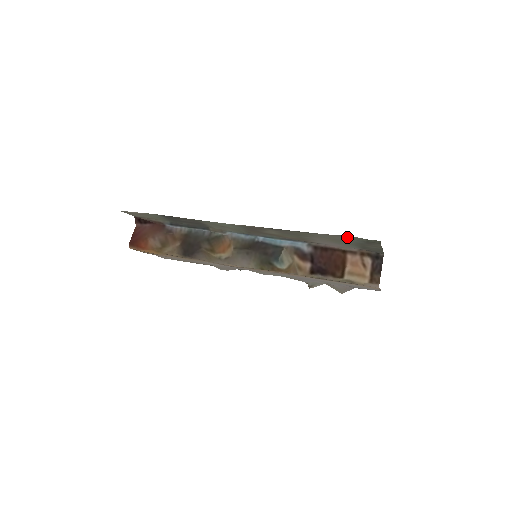
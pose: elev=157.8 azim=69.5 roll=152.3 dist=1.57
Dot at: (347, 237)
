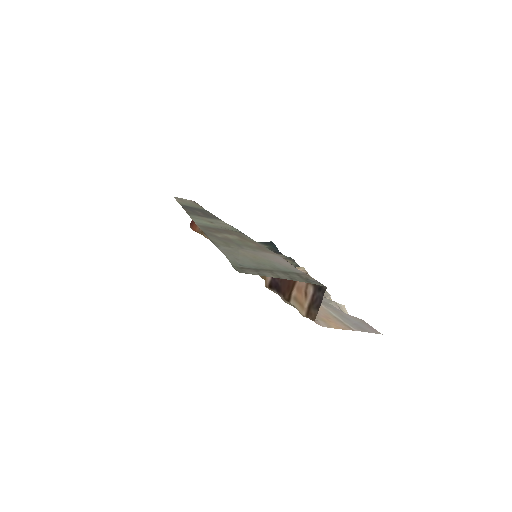
Dot at: (232, 257)
